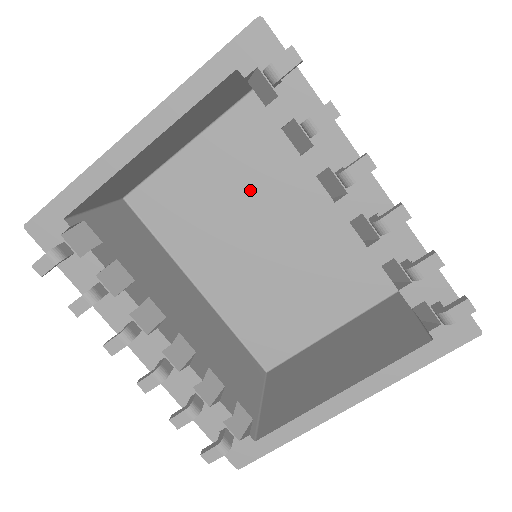
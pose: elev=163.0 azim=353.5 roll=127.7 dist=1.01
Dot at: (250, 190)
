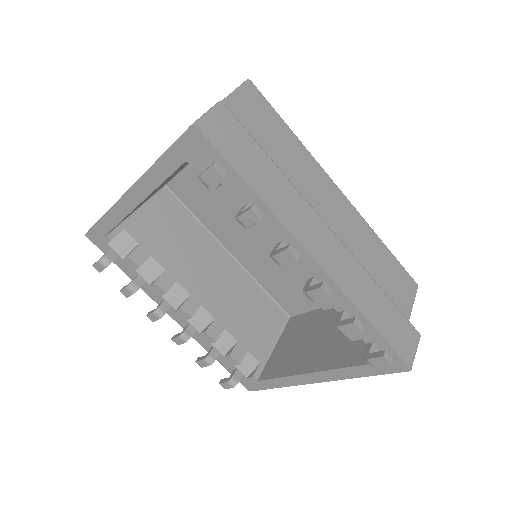
Dot at: occluded
